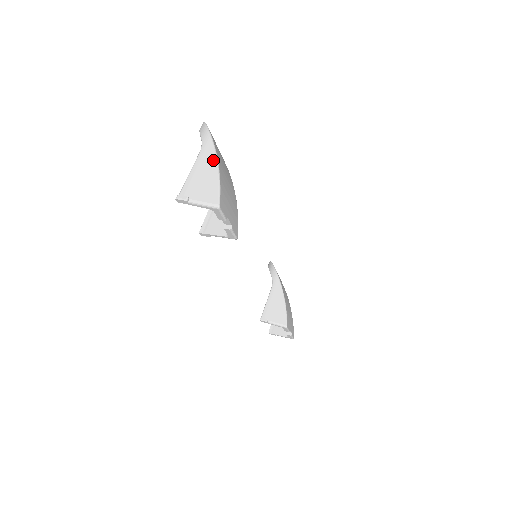
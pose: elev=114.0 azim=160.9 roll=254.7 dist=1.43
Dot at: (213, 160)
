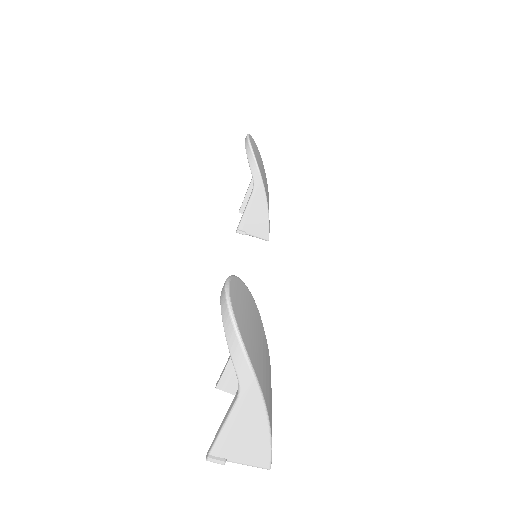
Dot at: (261, 417)
